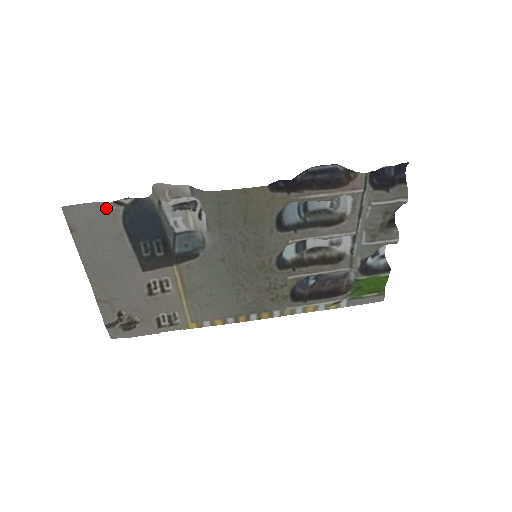
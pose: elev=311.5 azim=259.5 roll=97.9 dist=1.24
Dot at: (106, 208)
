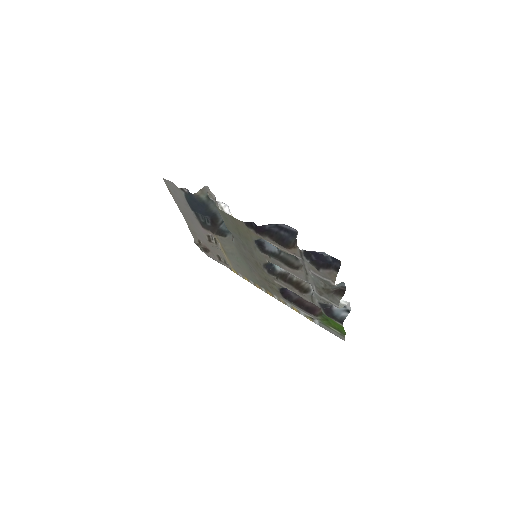
Dot at: (178, 189)
